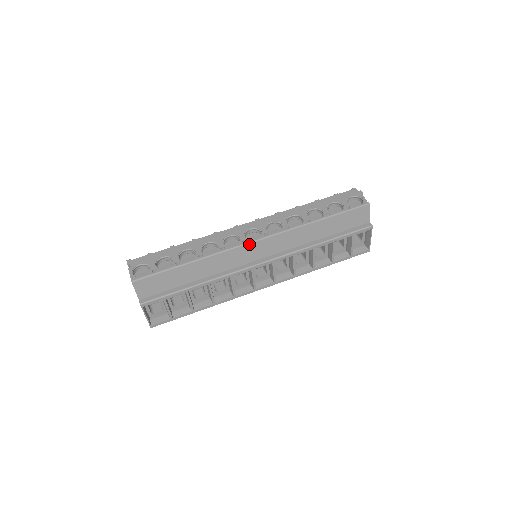
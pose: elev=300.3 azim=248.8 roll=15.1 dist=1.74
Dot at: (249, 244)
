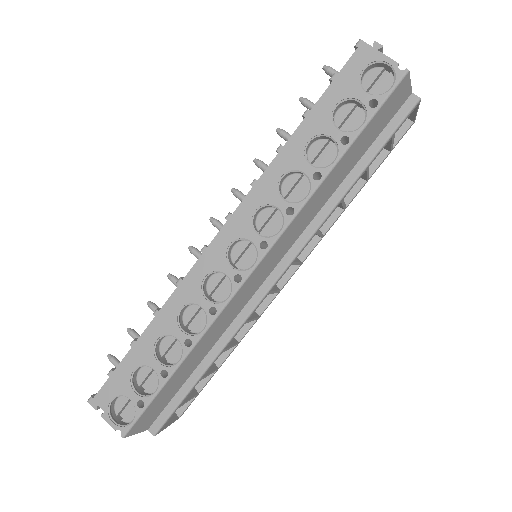
Dot at: (248, 279)
